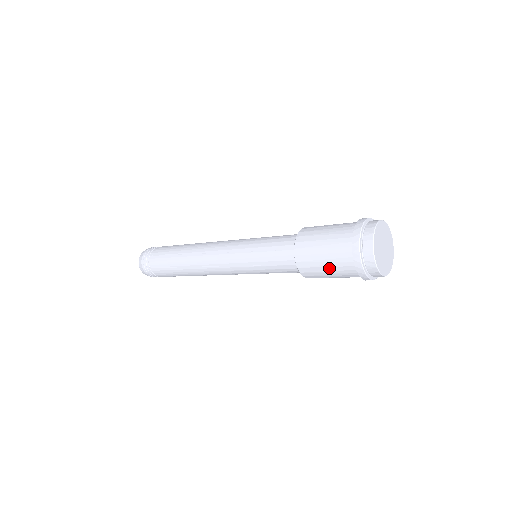
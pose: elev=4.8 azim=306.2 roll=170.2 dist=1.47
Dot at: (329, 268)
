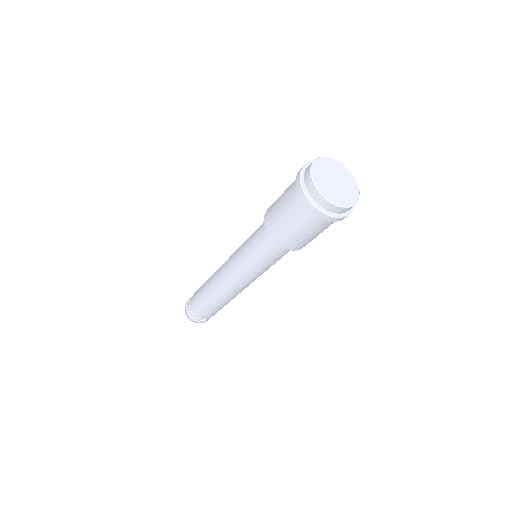
Dot at: (312, 234)
